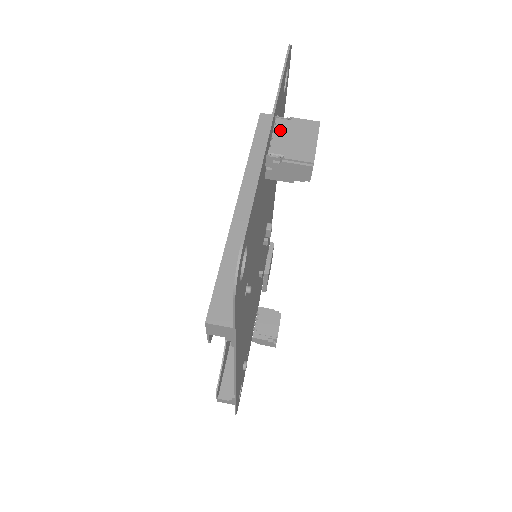
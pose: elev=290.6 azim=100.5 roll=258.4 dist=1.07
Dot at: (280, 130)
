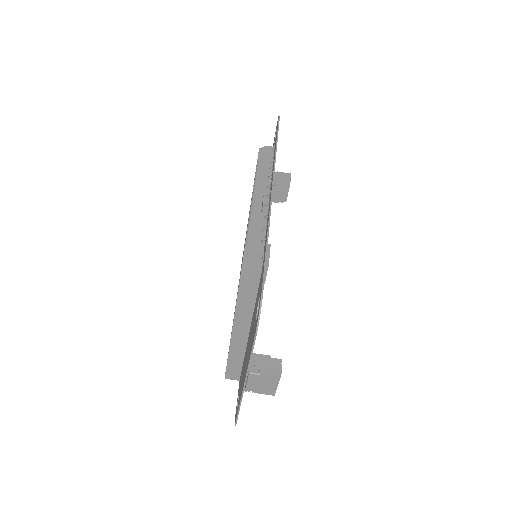
Dot at: (252, 380)
